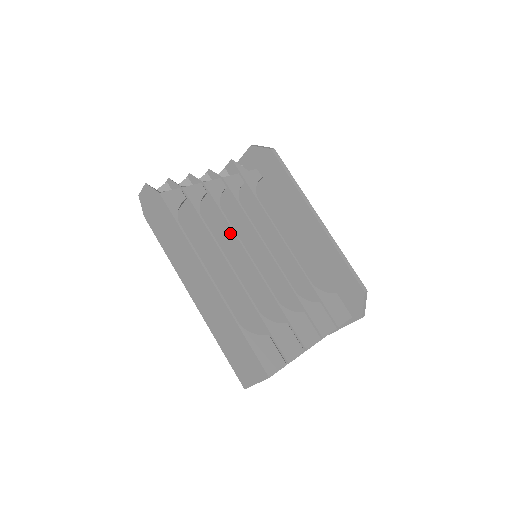
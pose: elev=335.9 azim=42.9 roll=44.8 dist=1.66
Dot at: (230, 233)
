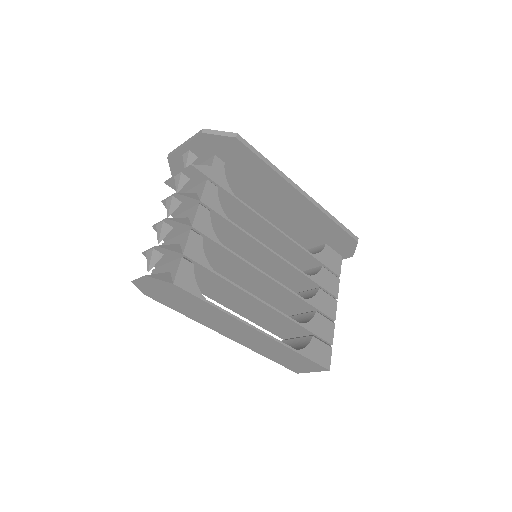
Dot at: (239, 262)
